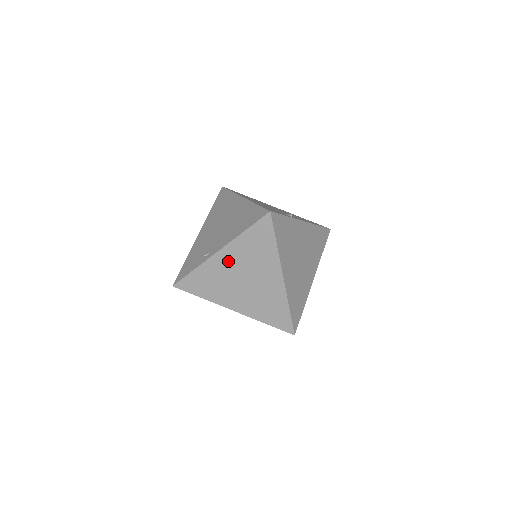
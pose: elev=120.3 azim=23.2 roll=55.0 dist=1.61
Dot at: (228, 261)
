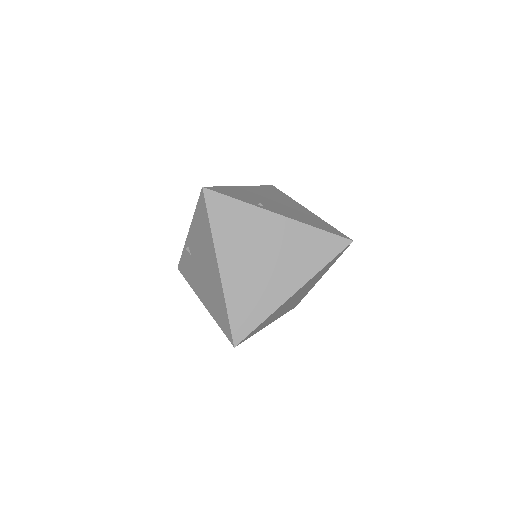
Dot at: (275, 230)
